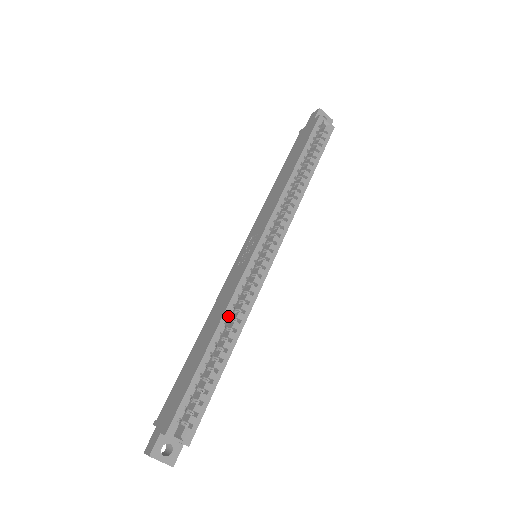
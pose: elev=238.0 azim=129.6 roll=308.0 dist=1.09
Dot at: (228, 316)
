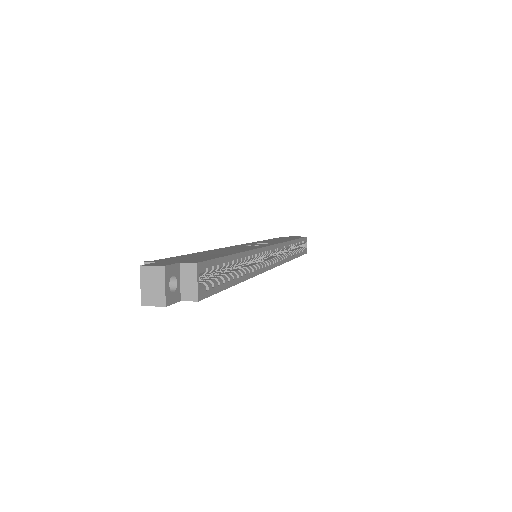
Dot at: occluded
